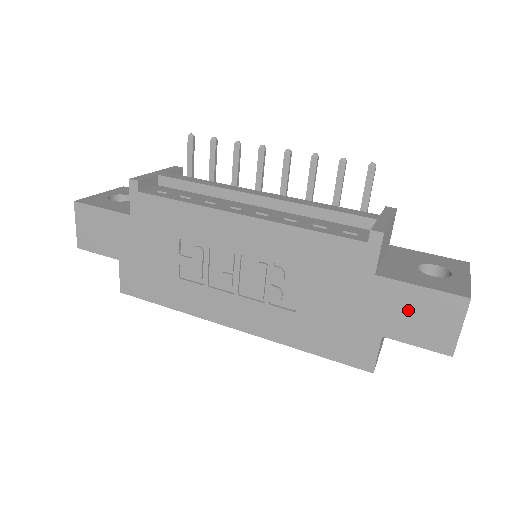
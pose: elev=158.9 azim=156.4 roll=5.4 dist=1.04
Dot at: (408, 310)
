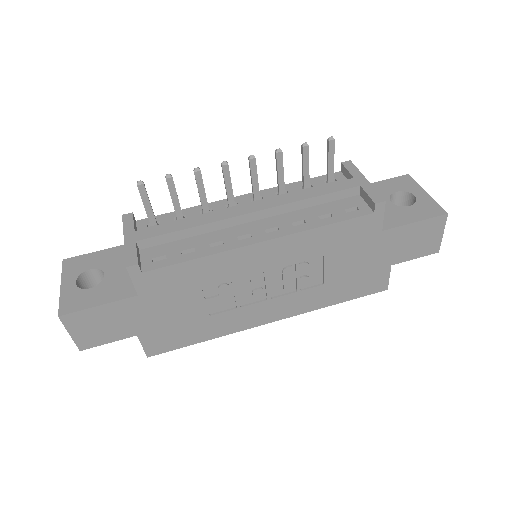
Dot at: (408, 241)
